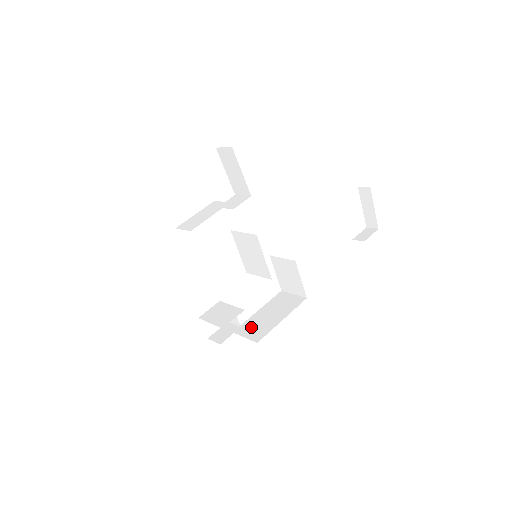
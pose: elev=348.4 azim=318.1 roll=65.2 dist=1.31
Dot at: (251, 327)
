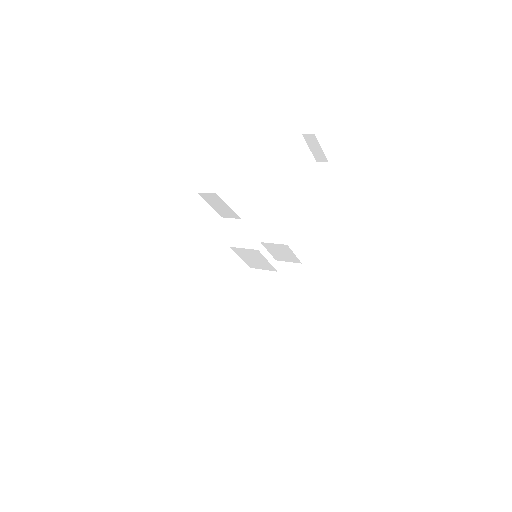
Dot at: (269, 306)
